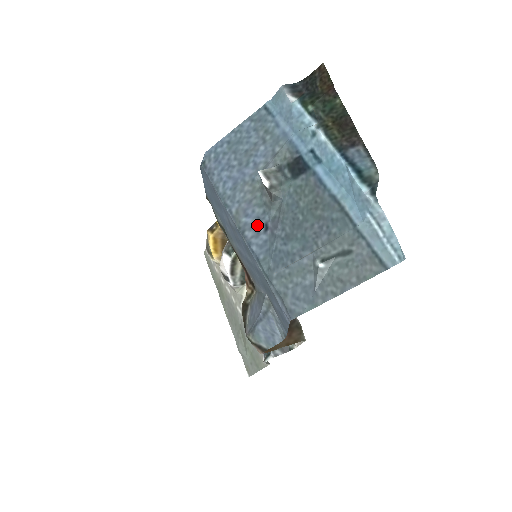
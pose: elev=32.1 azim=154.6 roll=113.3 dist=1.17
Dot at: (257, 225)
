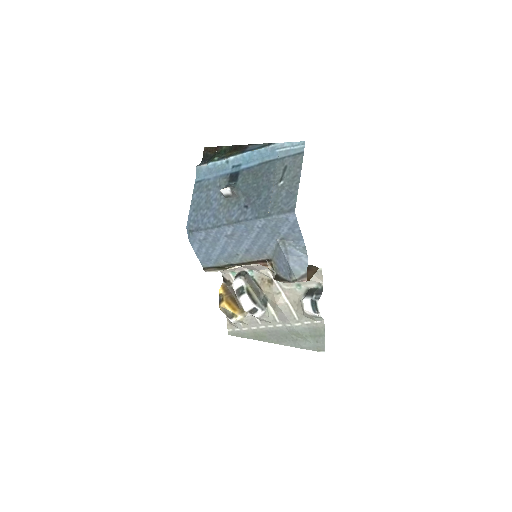
Dot at: (241, 211)
